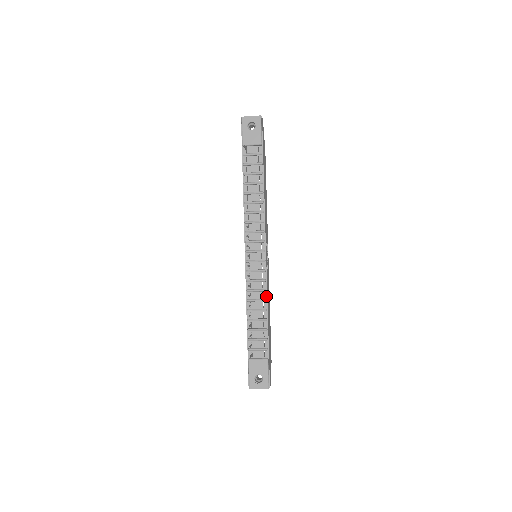
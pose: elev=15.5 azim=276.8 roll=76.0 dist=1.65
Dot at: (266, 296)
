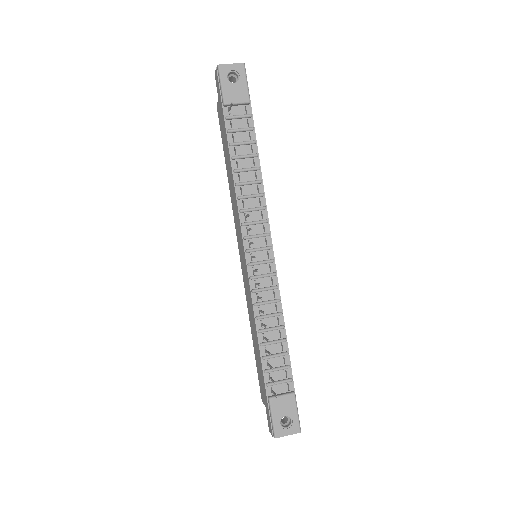
Dot at: (281, 308)
